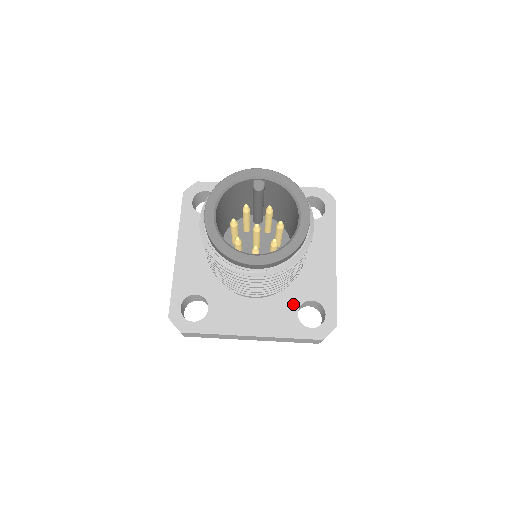
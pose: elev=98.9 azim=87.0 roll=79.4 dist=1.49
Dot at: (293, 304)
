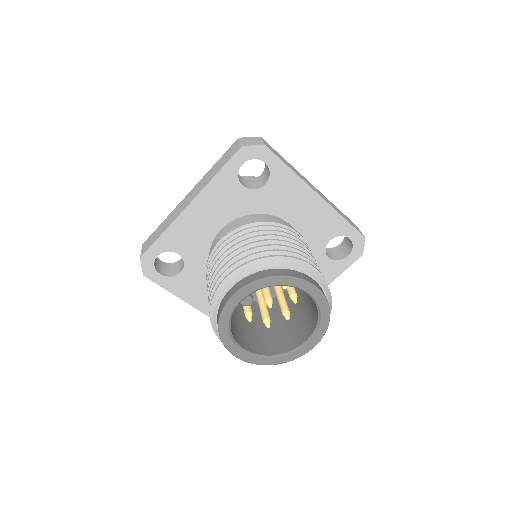
Dot at: (319, 256)
